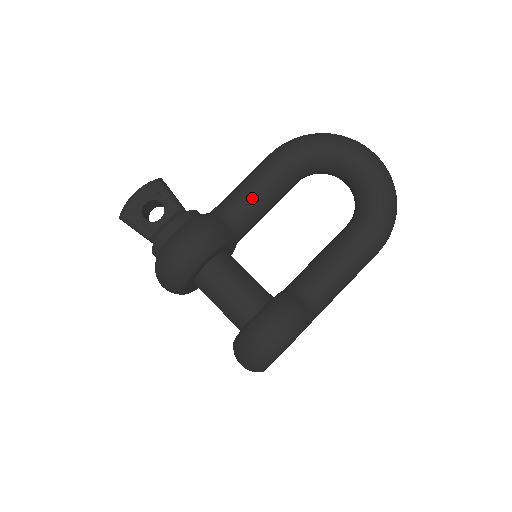
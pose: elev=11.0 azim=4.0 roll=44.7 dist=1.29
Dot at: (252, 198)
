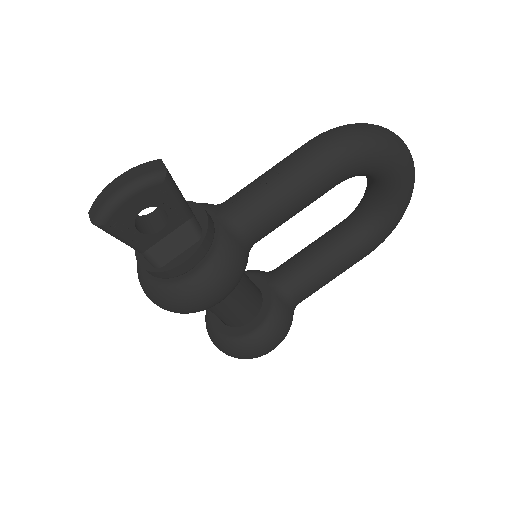
Dot at: (285, 218)
